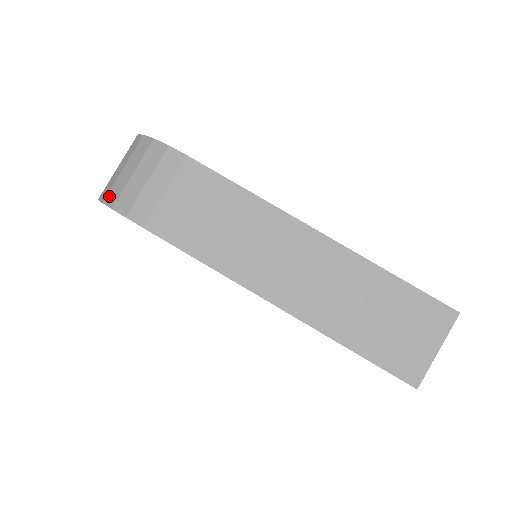
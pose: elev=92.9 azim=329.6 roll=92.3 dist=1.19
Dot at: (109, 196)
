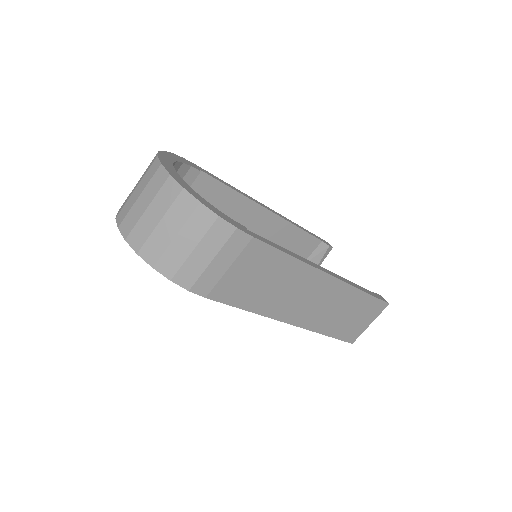
Dot at: (162, 264)
